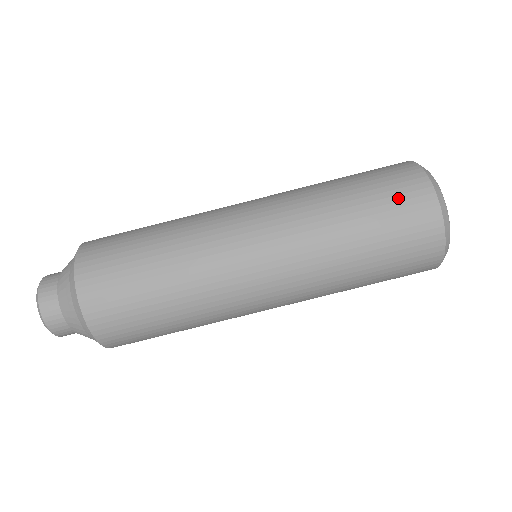
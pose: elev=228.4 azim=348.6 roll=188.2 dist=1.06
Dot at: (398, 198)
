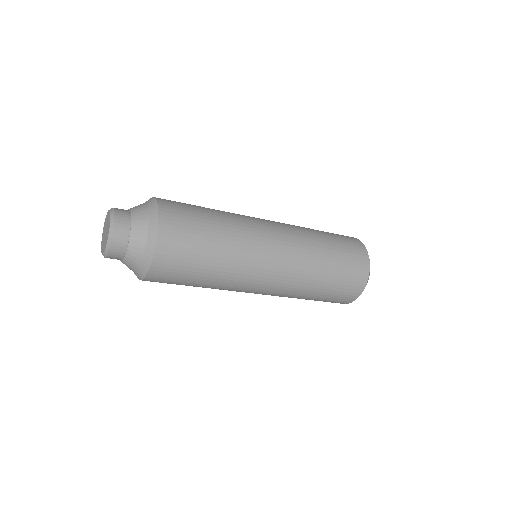
Dot at: (347, 287)
